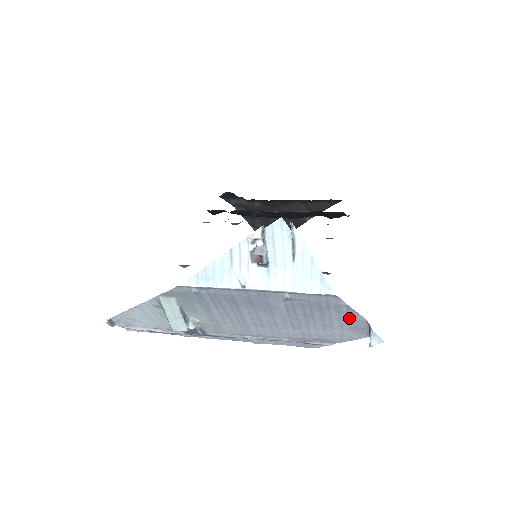
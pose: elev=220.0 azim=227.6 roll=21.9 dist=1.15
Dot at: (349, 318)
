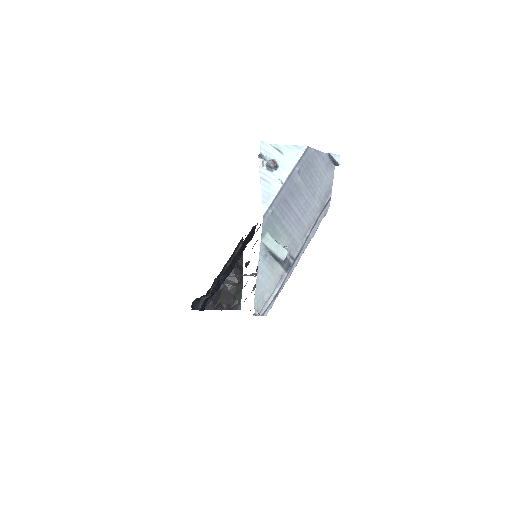
Dot at: (321, 160)
